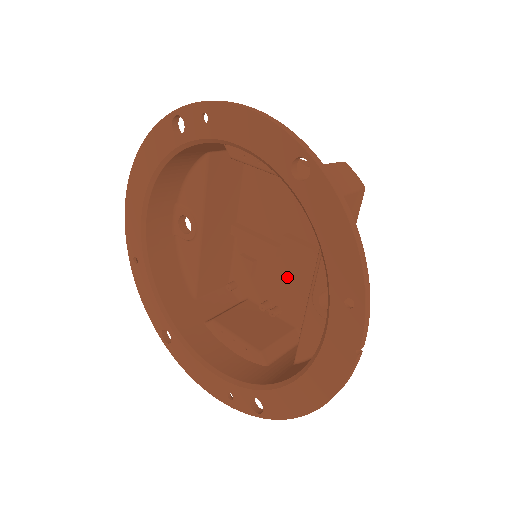
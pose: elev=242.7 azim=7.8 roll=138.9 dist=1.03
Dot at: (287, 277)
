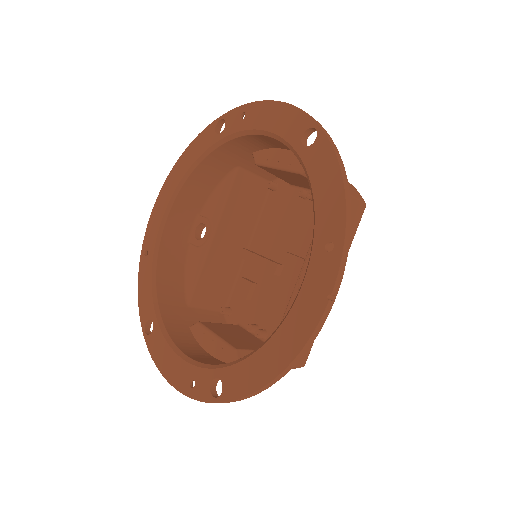
Dot at: (281, 297)
